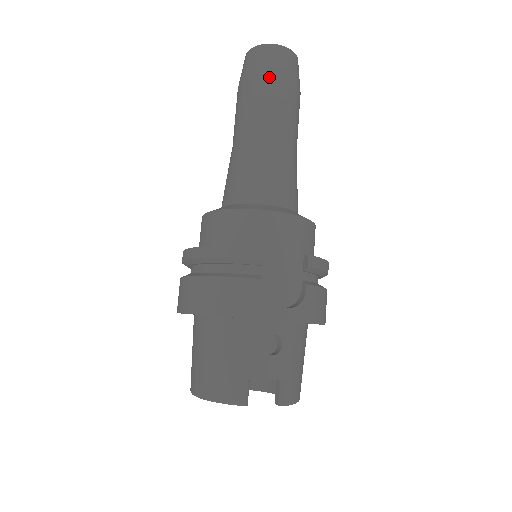
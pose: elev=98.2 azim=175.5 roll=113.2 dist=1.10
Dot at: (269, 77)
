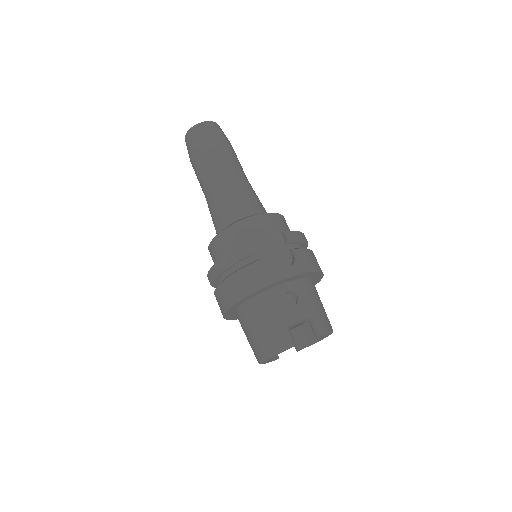
Dot at: (205, 144)
